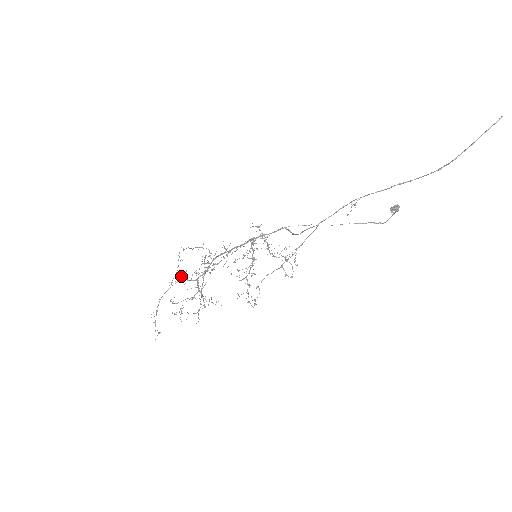
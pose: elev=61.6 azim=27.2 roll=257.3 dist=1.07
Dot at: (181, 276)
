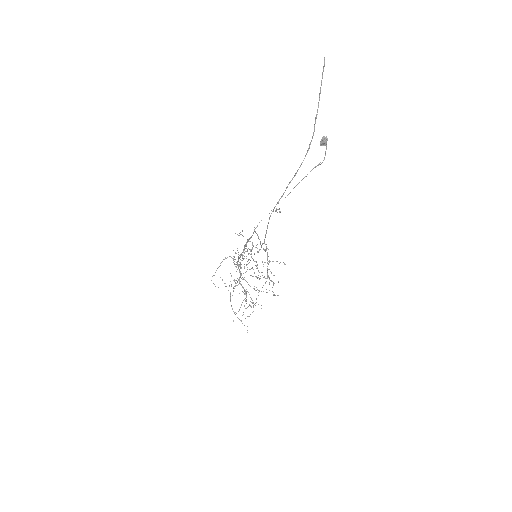
Dot at: occluded
